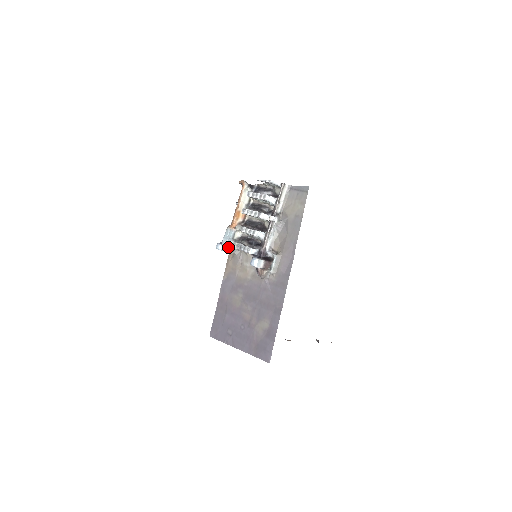
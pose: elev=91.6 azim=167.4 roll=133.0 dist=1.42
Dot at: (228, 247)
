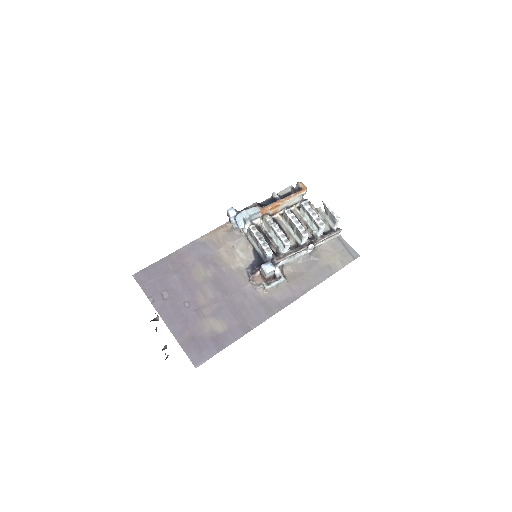
Dot at: (243, 223)
